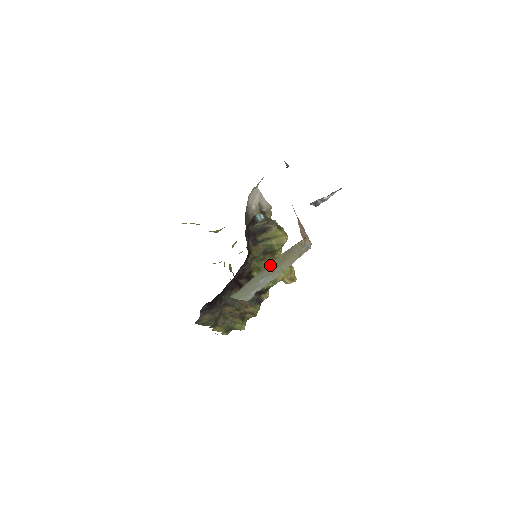
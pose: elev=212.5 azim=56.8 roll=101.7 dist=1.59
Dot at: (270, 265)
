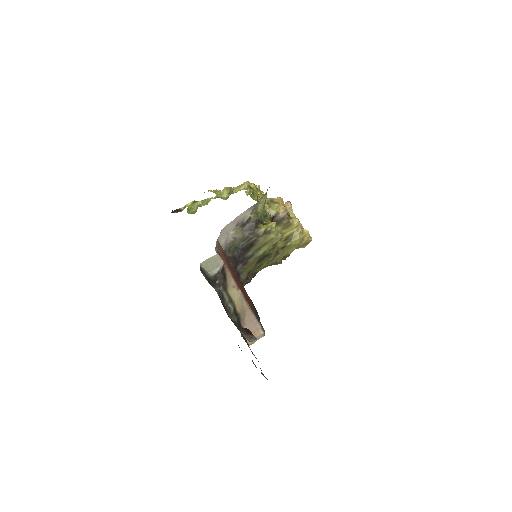
Dot at: occluded
